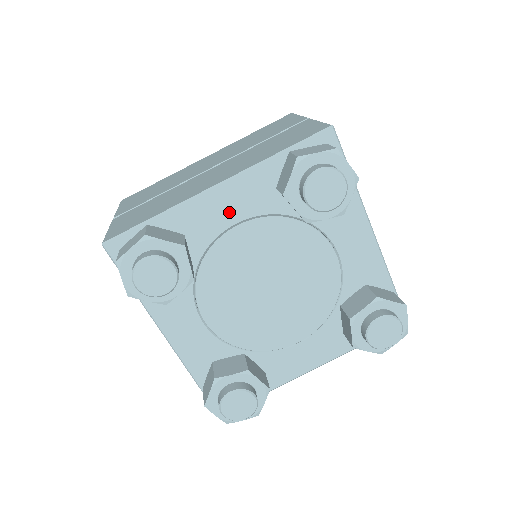
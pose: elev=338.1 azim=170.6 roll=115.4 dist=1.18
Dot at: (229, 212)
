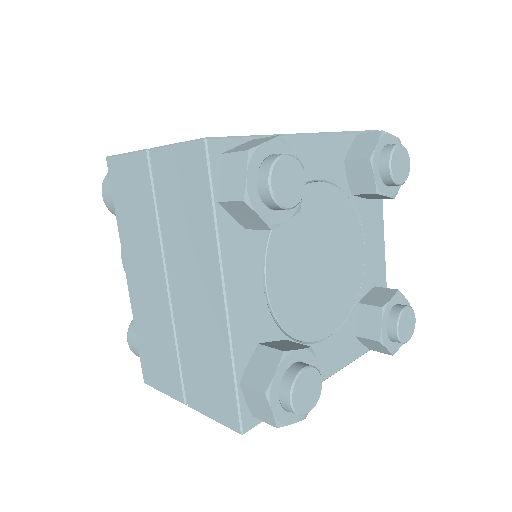
Dot at: (312, 165)
